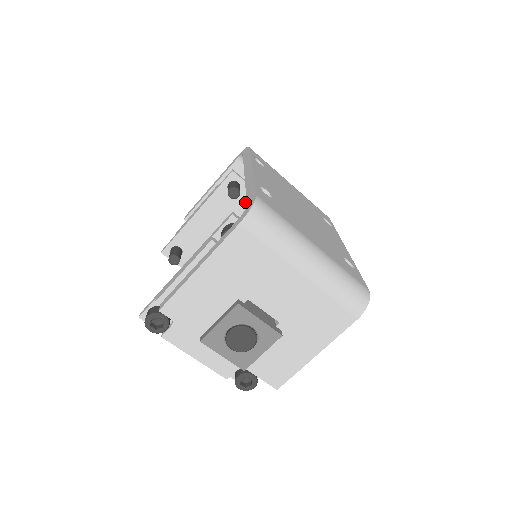
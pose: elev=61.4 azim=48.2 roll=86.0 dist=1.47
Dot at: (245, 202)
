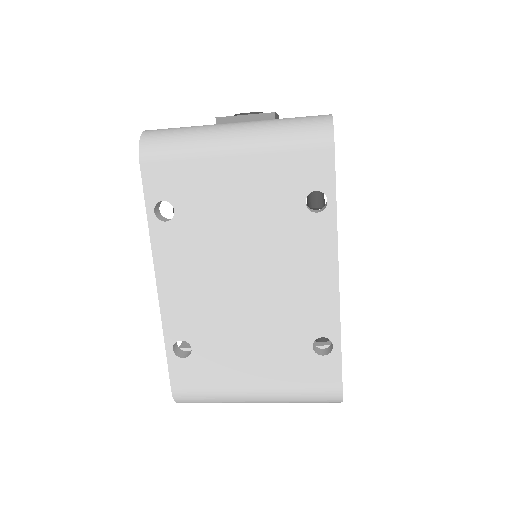
Dot at: occluded
